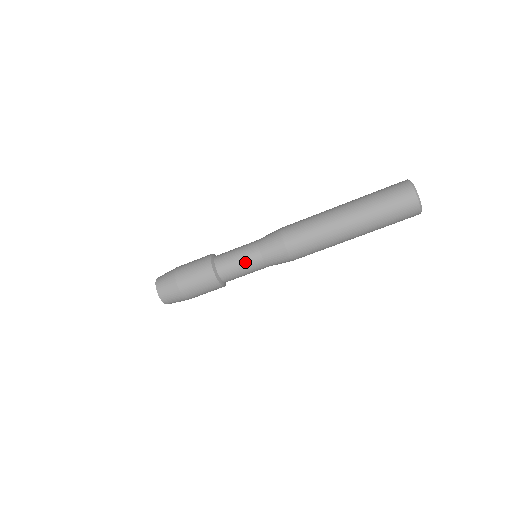
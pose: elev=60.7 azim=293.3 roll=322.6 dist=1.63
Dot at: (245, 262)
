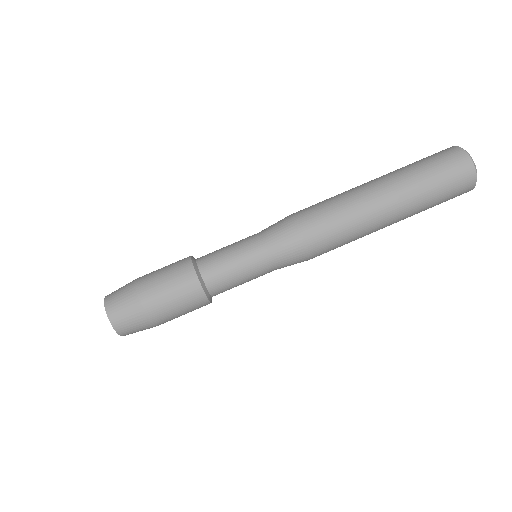
Dot at: (237, 246)
